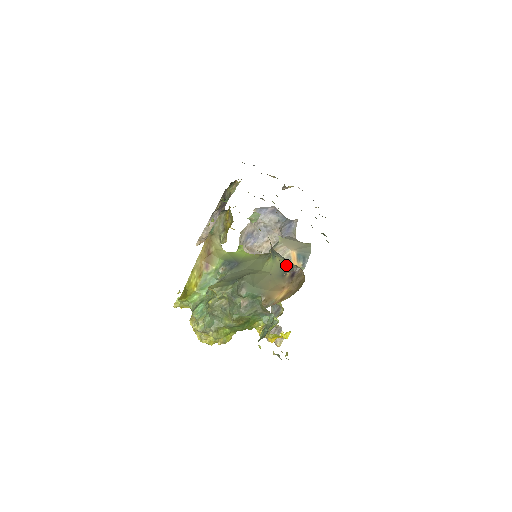
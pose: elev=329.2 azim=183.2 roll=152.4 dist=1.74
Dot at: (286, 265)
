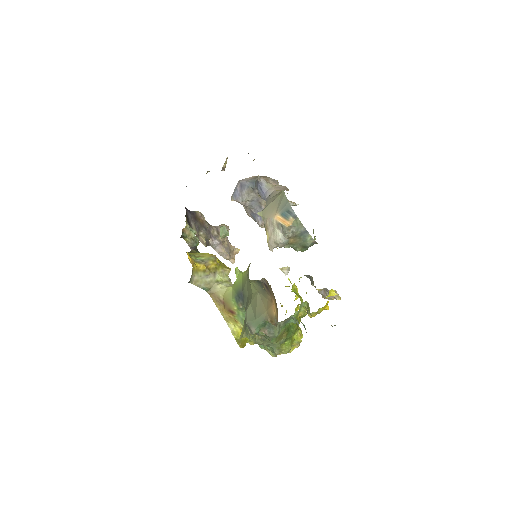
Dot at: (256, 281)
